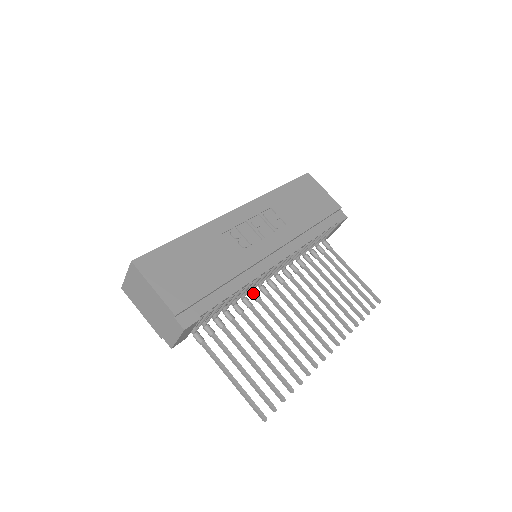
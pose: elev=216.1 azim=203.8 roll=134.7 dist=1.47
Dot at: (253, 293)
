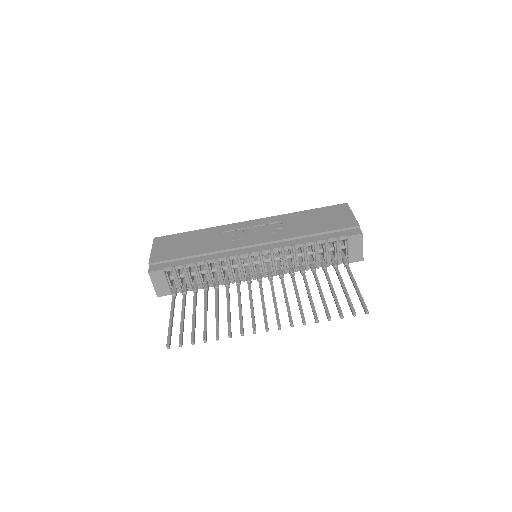
Dot at: (236, 279)
